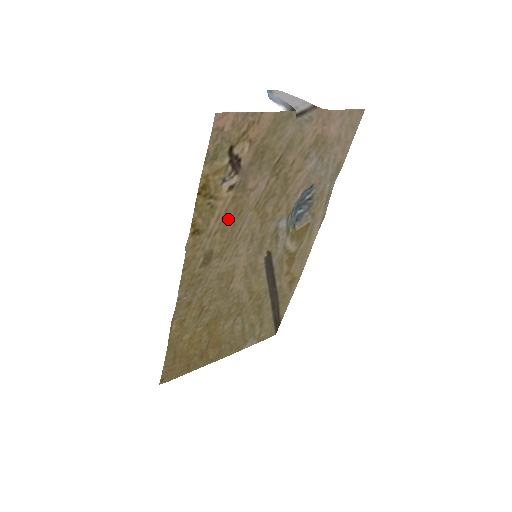
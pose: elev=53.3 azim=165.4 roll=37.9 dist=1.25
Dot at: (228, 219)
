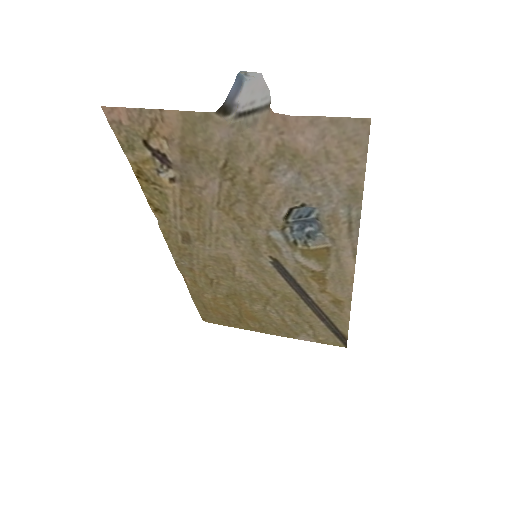
Dot at: (189, 209)
